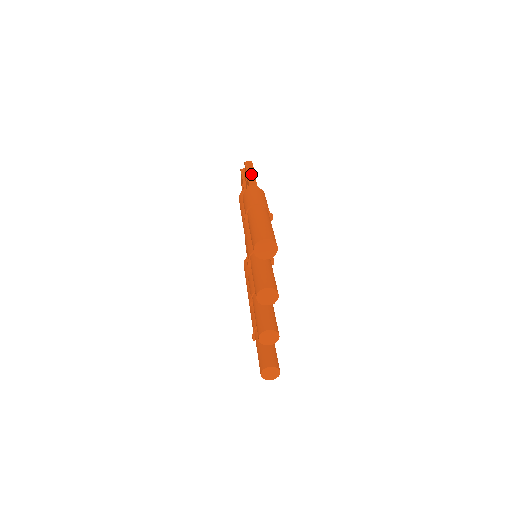
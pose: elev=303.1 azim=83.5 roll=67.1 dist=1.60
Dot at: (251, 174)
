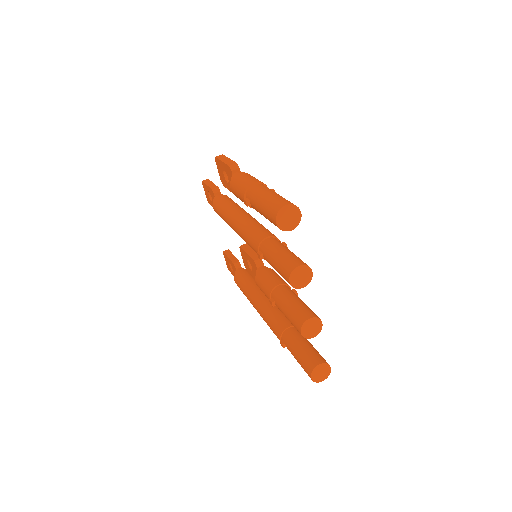
Dot at: (230, 163)
